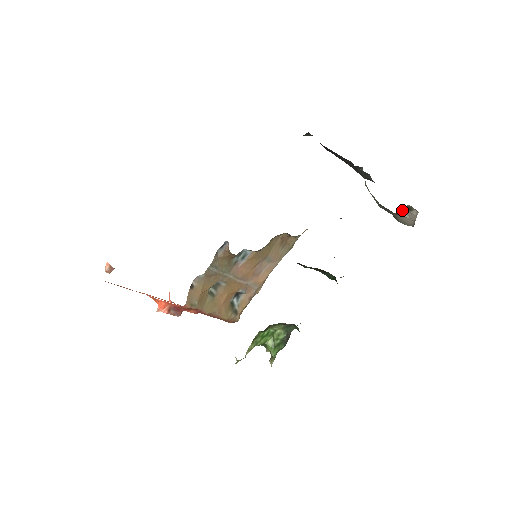
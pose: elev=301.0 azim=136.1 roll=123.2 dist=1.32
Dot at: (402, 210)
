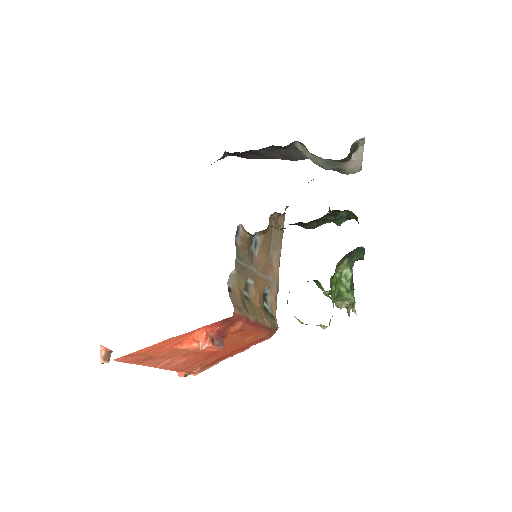
Dot at: (352, 149)
